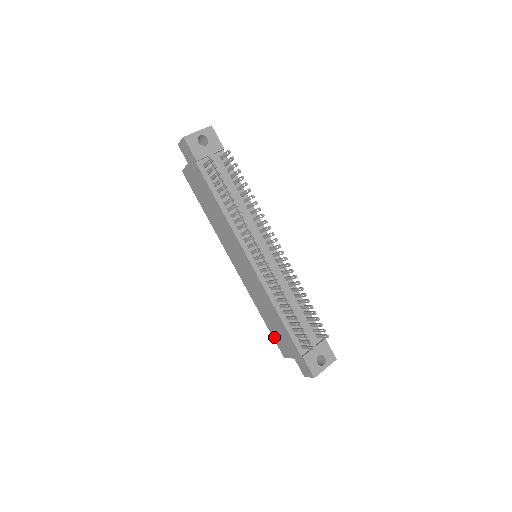
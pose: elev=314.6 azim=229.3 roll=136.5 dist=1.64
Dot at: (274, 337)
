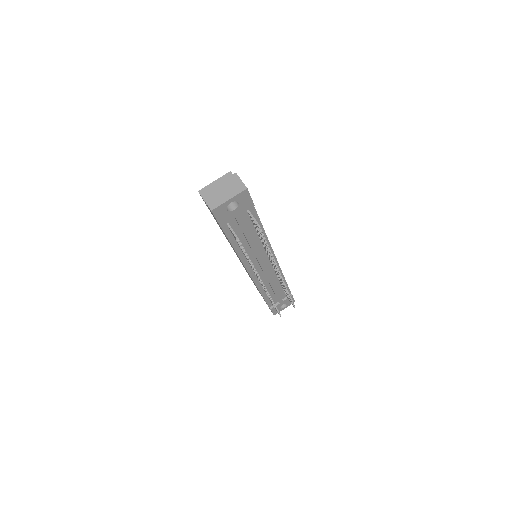
Dot at: occluded
